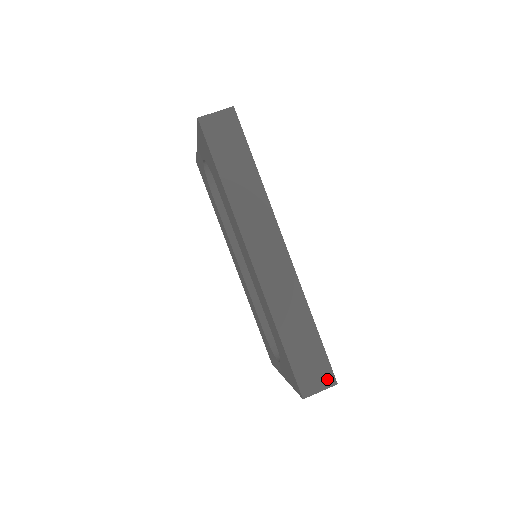
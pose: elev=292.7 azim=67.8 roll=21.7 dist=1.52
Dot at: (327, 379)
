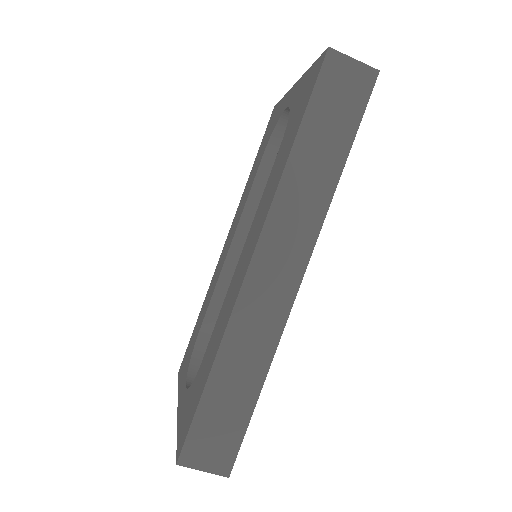
Dot at: (222, 463)
